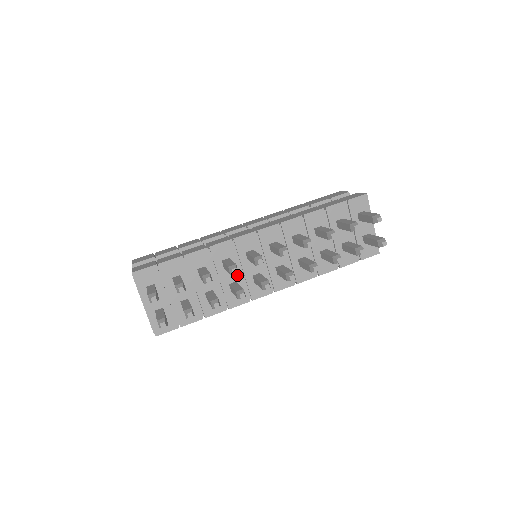
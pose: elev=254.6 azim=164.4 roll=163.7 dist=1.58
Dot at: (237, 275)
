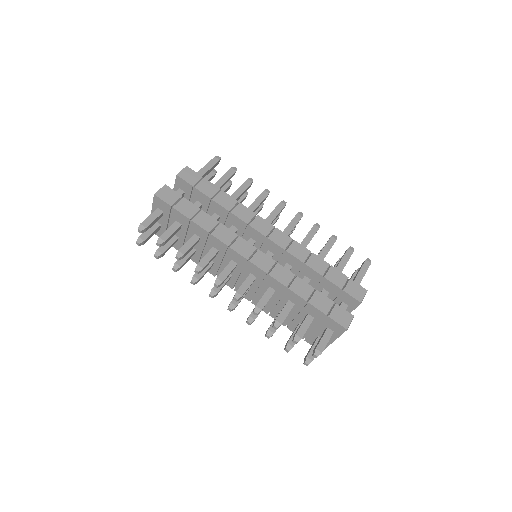
Dot at: (217, 261)
